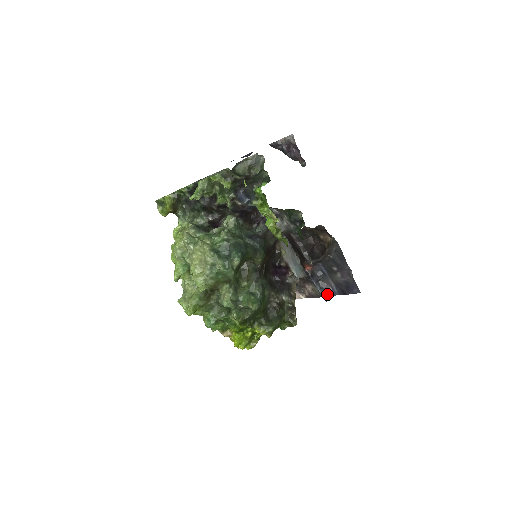
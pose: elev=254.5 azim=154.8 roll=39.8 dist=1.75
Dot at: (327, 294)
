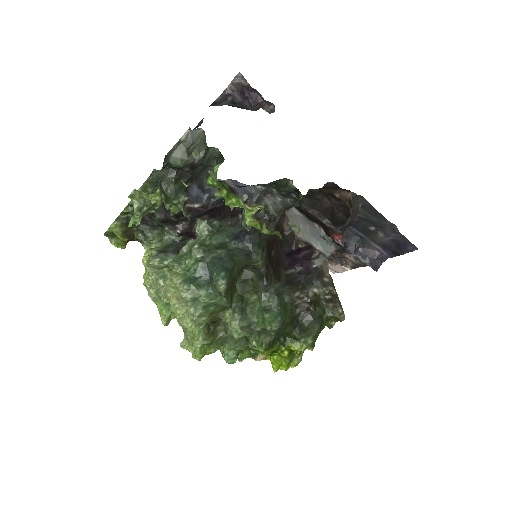
Dot at: (375, 261)
